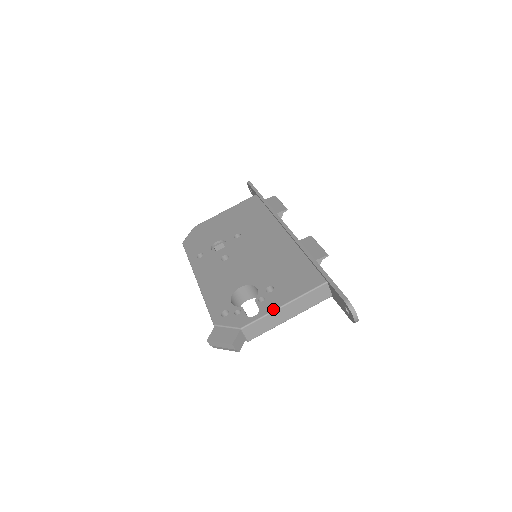
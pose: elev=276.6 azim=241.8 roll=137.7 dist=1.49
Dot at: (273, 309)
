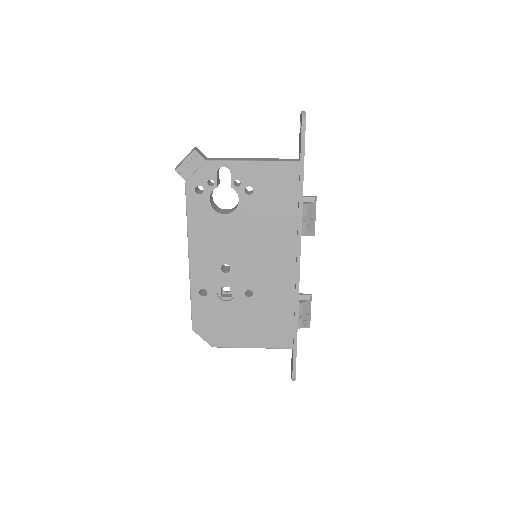
Dot at: occluded
